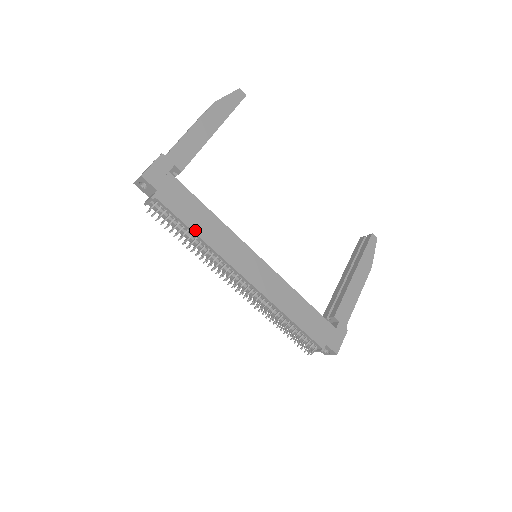
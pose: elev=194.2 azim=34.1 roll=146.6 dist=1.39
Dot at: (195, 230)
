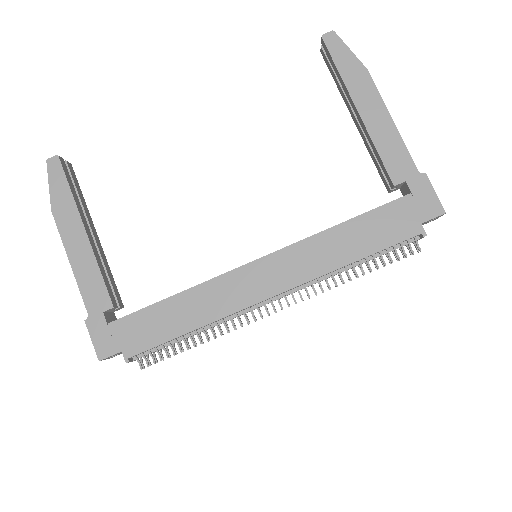
Dot at: (184, 331)
